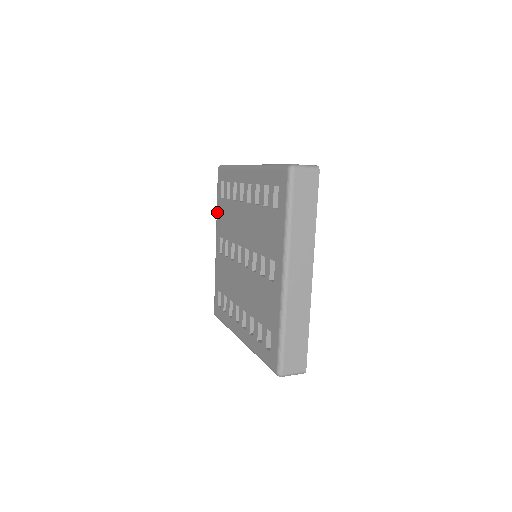
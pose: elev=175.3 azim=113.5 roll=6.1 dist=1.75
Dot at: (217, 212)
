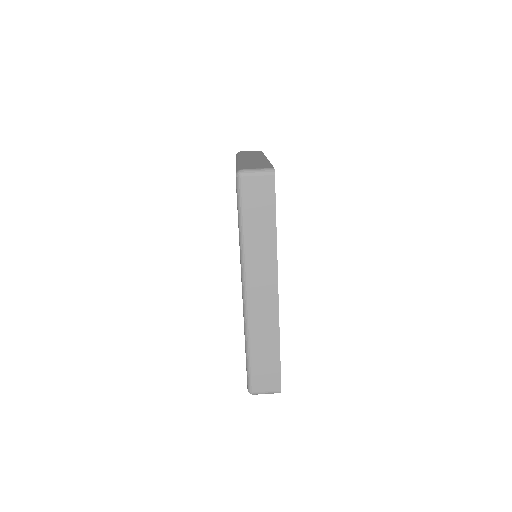
Dot at: occluded
